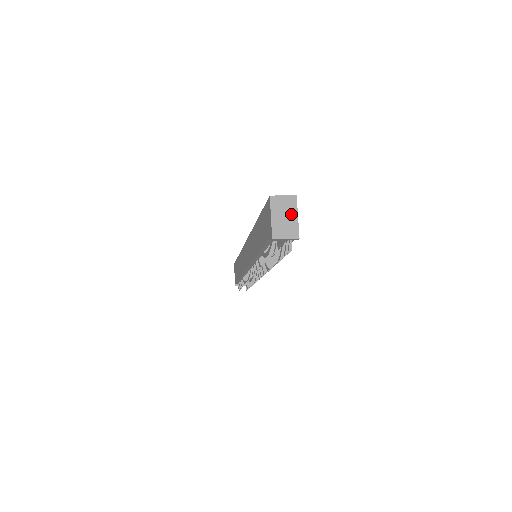
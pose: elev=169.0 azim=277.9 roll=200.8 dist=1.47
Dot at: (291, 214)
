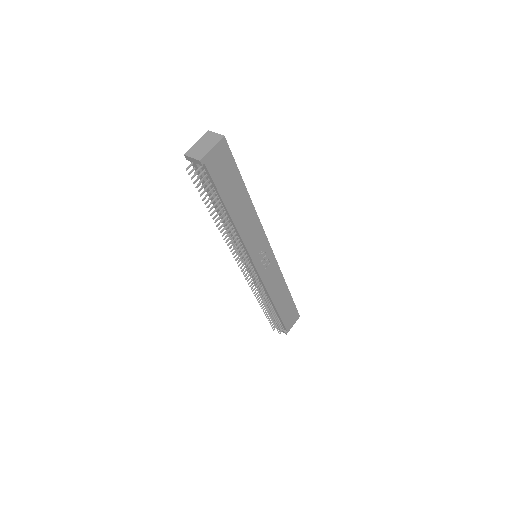
Dot at: (210, 145)
